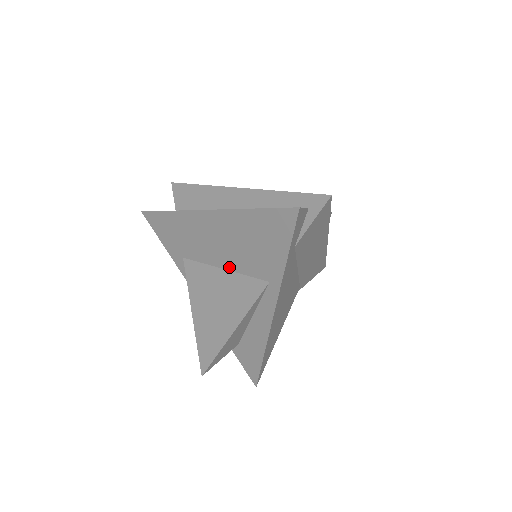
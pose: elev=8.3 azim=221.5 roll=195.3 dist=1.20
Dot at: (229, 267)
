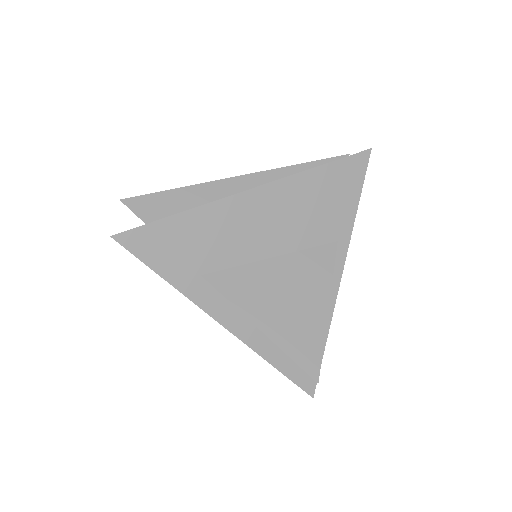
Dot at: (284, 250)
